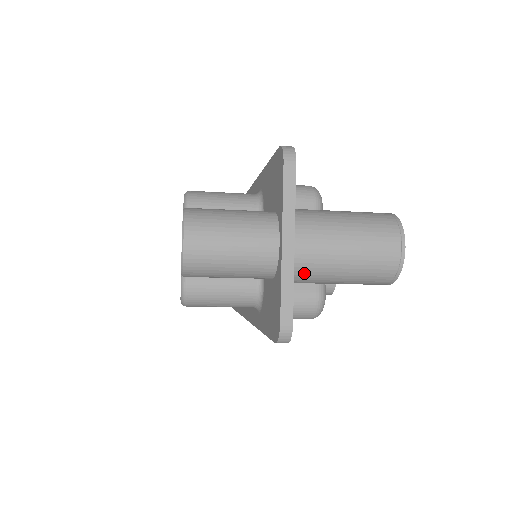
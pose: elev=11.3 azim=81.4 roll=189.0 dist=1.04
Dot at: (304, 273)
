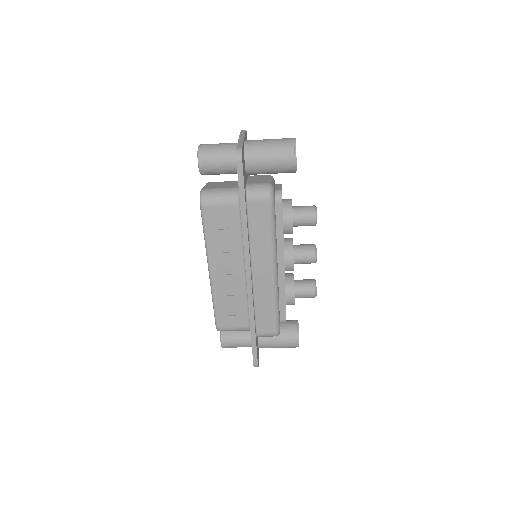
Dot at: (251, 150)
